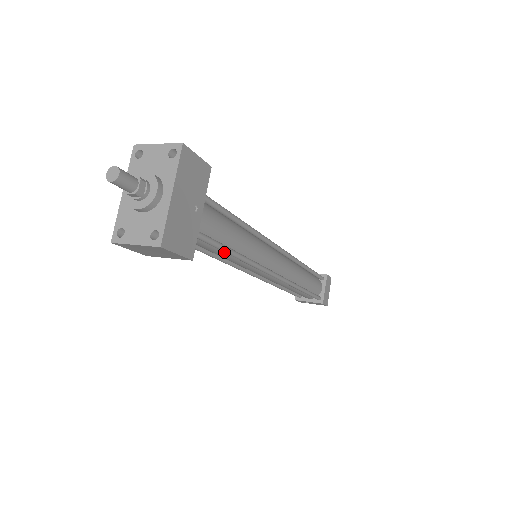
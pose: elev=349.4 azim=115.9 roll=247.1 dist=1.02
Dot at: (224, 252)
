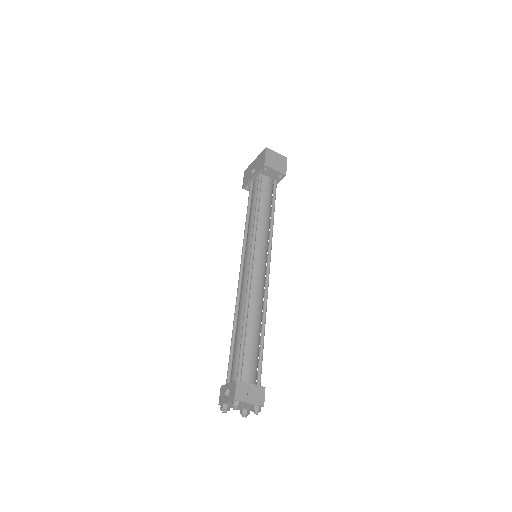
Dot at: (269, 211)
